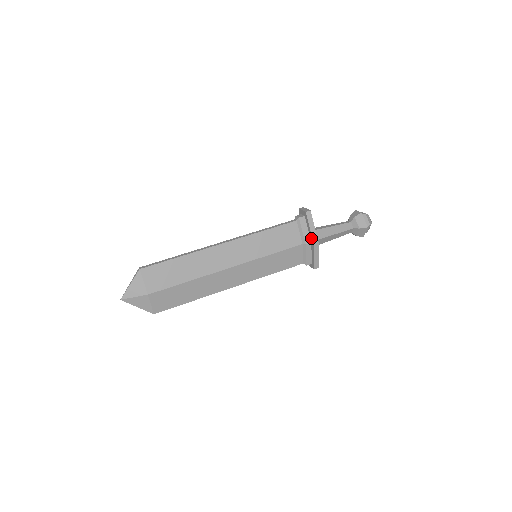
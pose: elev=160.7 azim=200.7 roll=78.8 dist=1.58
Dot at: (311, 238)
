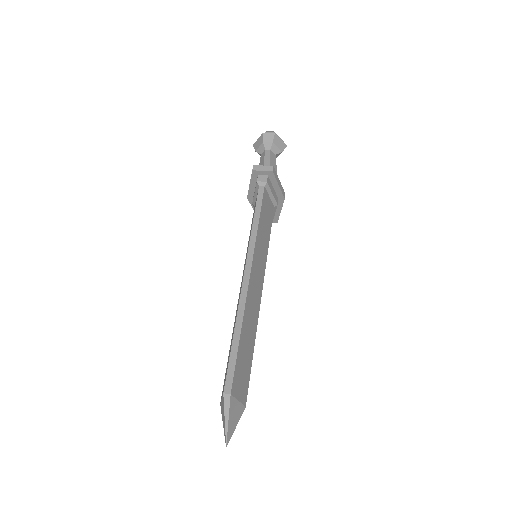
Dot at: (280, 195)
